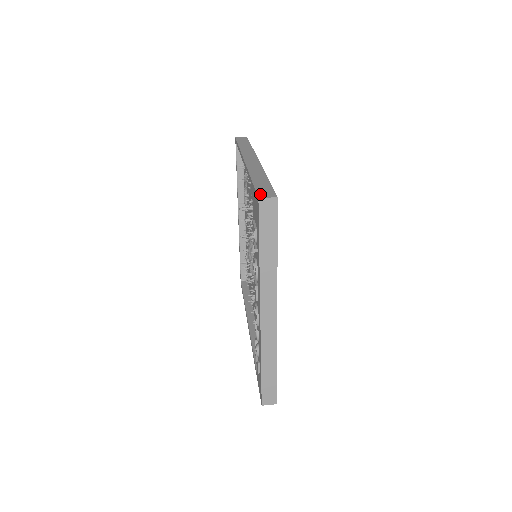
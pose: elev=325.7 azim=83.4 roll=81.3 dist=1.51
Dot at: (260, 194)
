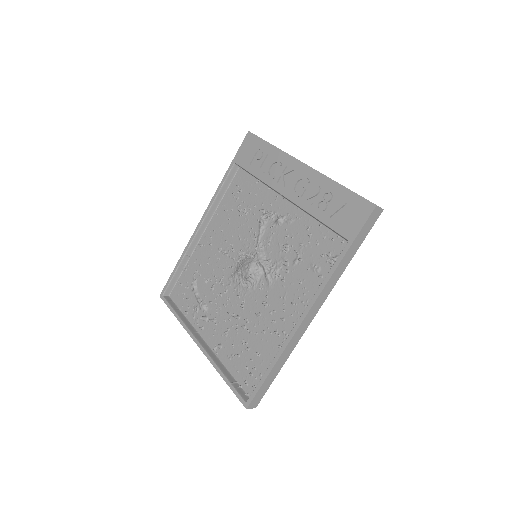
Dot at: (246, 138)
